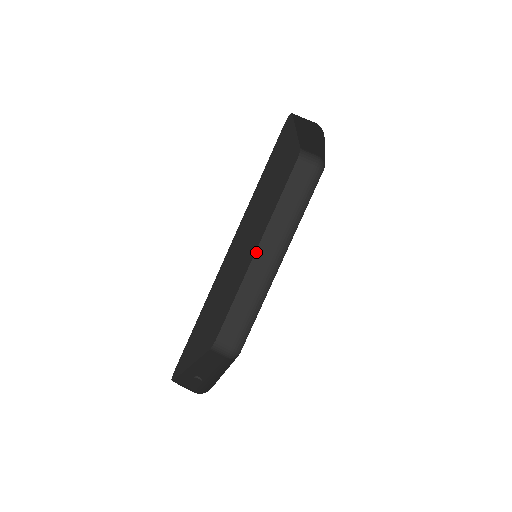
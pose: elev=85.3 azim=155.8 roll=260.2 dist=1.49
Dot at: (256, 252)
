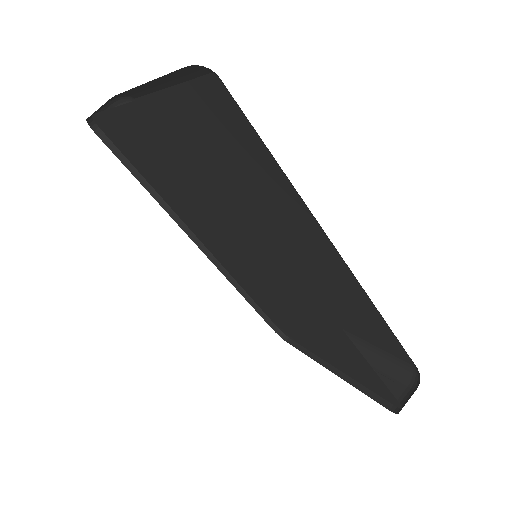
Dot at: (201, 249)
